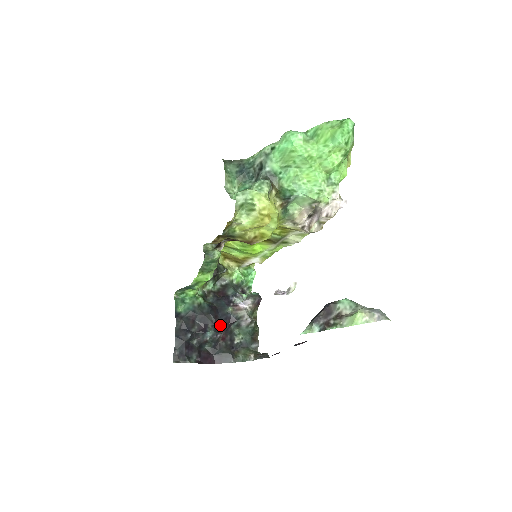
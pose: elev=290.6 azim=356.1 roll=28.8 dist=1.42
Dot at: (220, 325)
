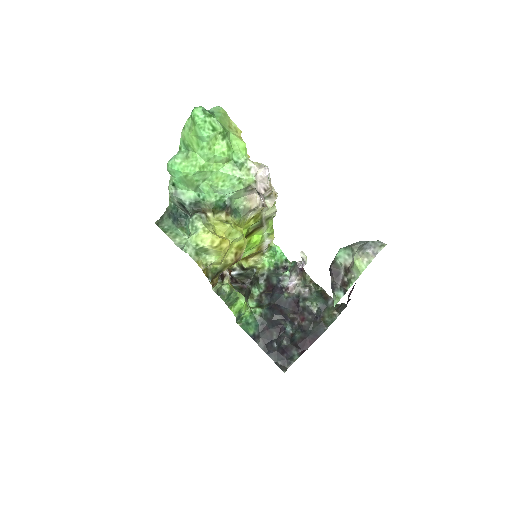
Dot at: (290, 314)
